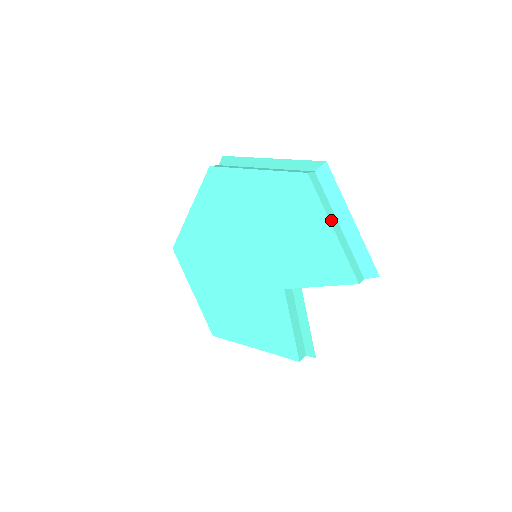
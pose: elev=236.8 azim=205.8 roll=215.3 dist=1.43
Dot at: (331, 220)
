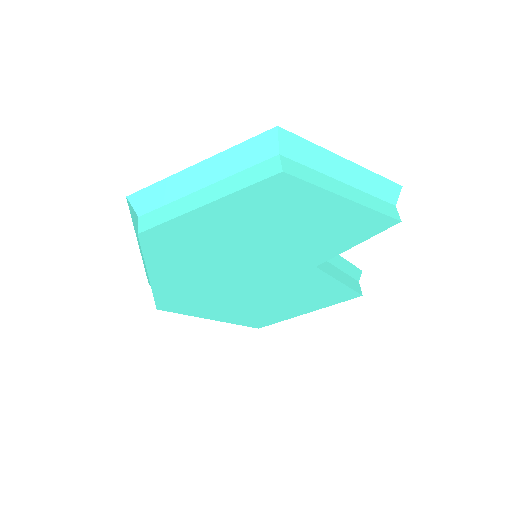
Dot at: (338, 192)
